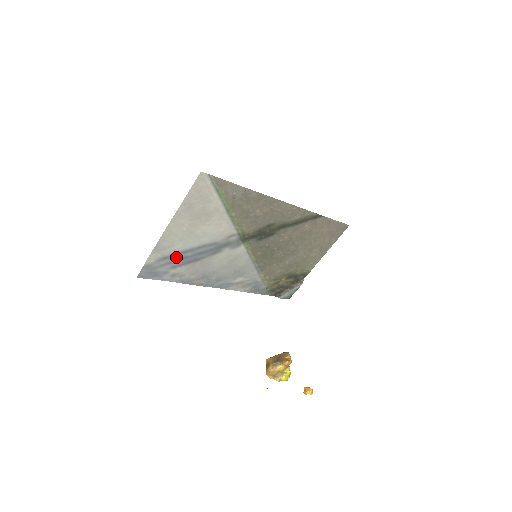
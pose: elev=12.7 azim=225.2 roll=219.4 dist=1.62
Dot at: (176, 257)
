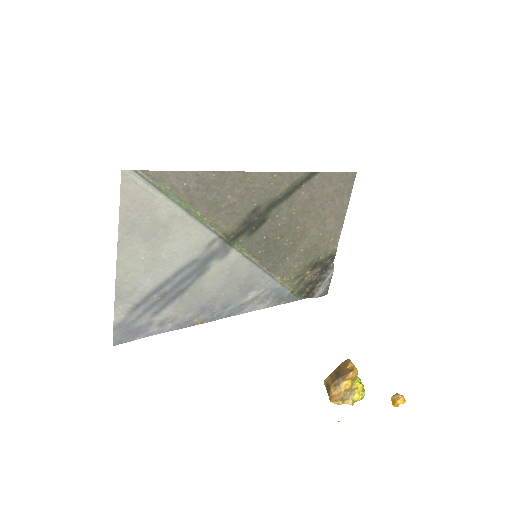
Dot at: (152, 299)
